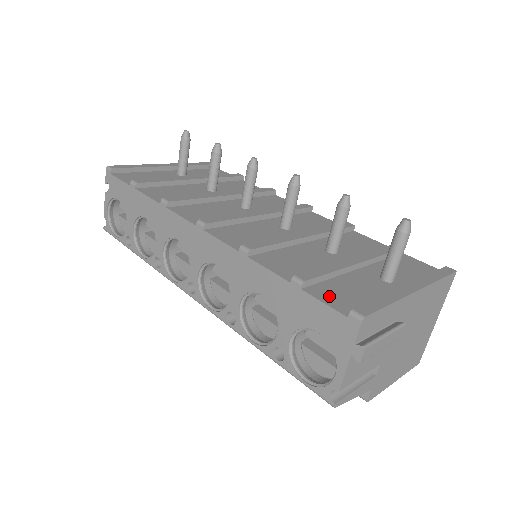
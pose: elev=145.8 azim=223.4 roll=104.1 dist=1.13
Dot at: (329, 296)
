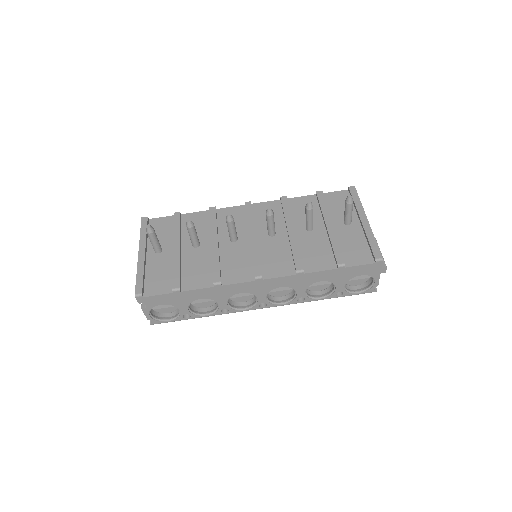
Dot at: (355, 259)
